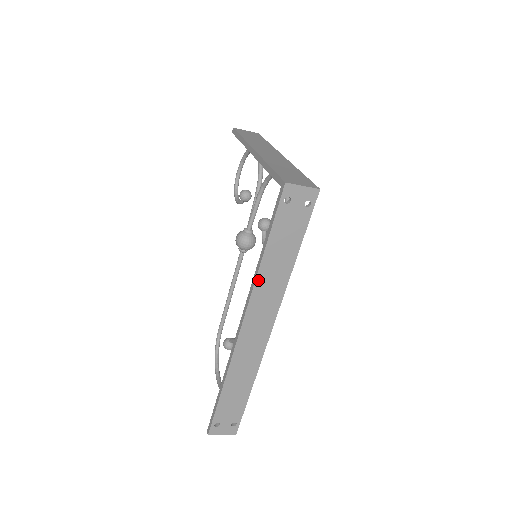
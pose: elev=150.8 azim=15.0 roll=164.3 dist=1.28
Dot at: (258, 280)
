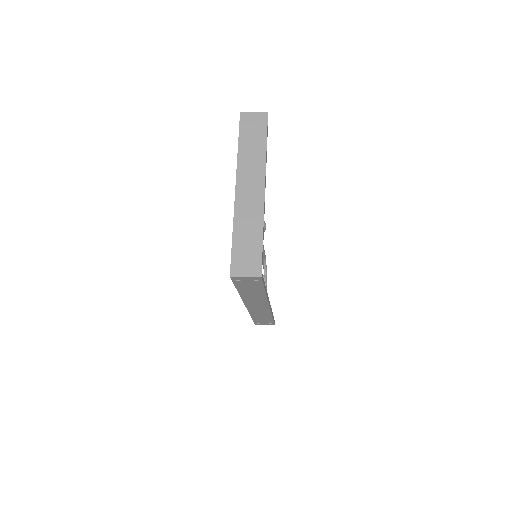
Dot at: (243, 297)
